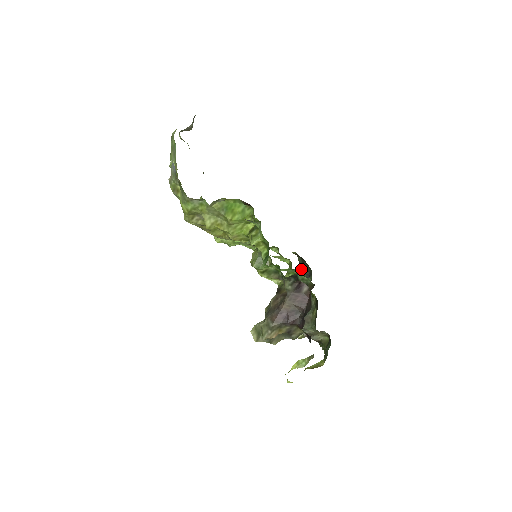
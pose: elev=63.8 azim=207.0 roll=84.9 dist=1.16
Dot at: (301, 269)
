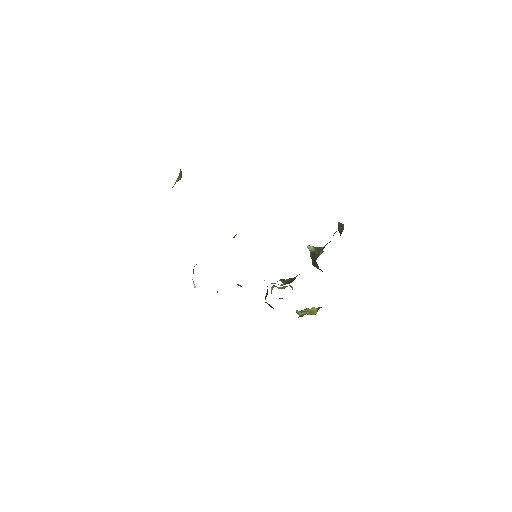
Dot at: occluded
